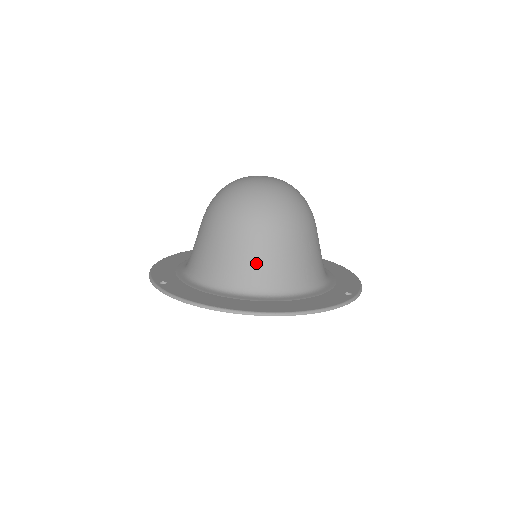
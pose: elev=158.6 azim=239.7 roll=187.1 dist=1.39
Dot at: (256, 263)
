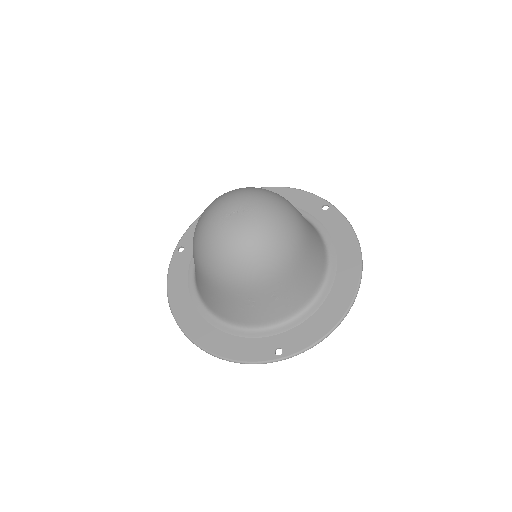
Dot at: (205, 292)
